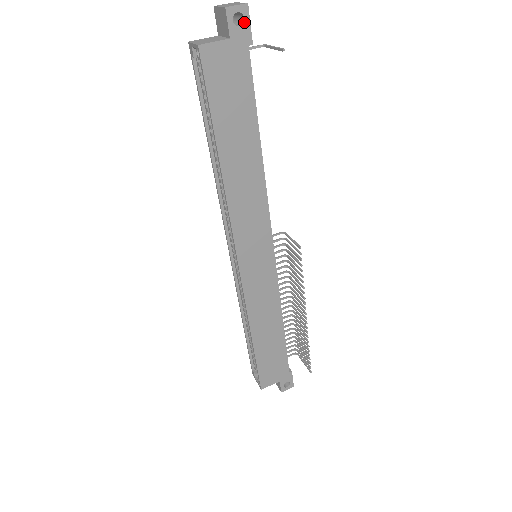
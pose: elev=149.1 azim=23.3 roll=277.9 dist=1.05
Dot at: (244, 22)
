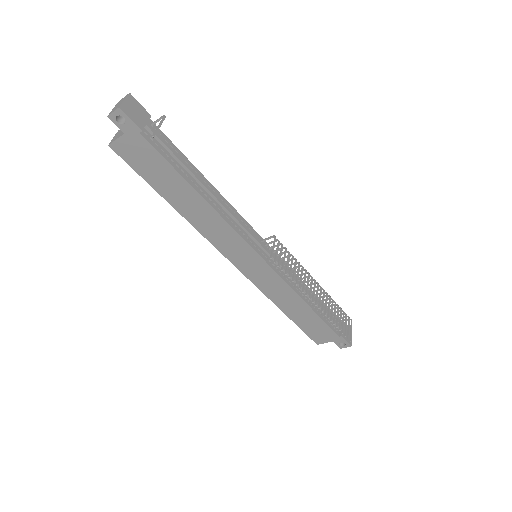
Dot at: (126, 120)
